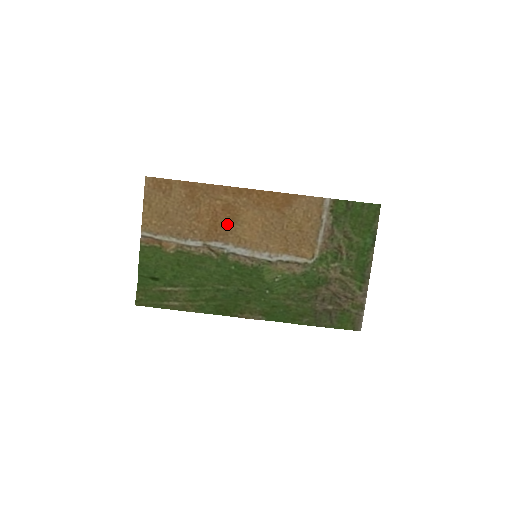
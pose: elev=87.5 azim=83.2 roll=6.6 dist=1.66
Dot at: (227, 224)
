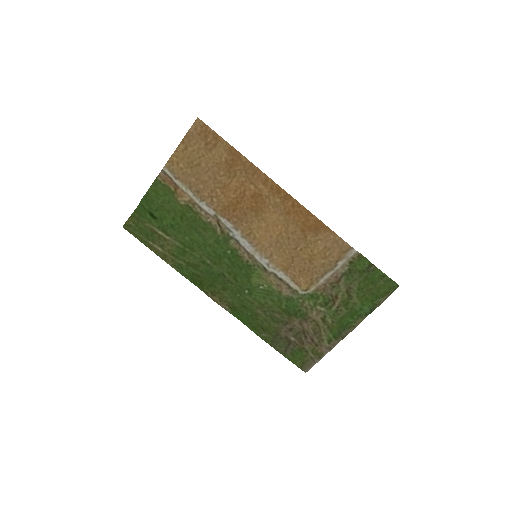
Dot at: (248, 212)
